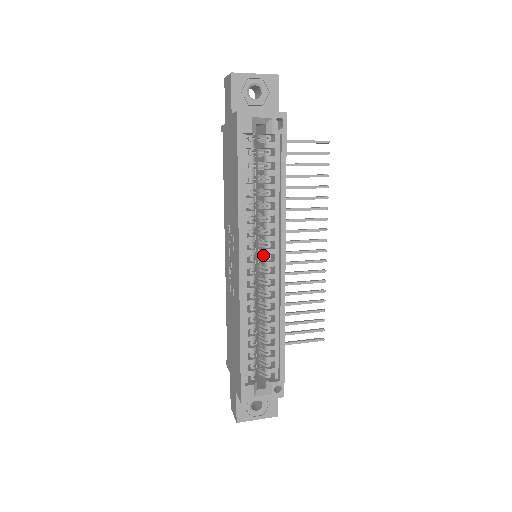
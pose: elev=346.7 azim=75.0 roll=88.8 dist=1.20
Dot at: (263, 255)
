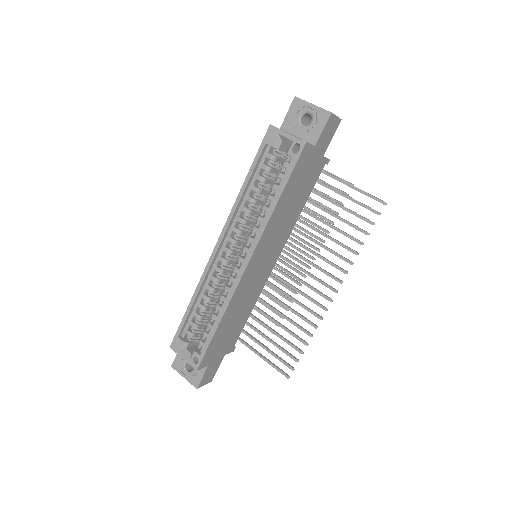
Dot at: occluded
